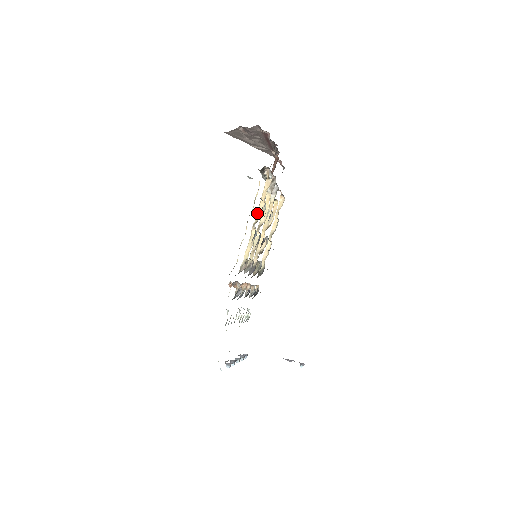
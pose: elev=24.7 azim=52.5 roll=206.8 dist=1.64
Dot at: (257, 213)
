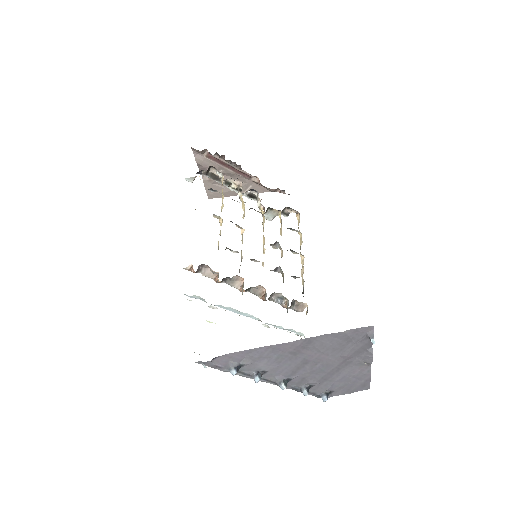
Dot at: (221, 208)
